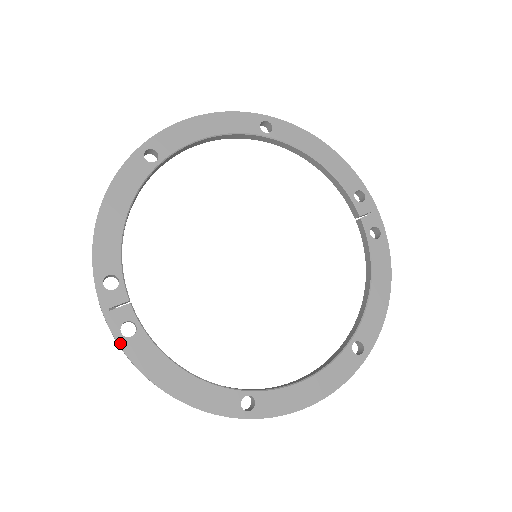
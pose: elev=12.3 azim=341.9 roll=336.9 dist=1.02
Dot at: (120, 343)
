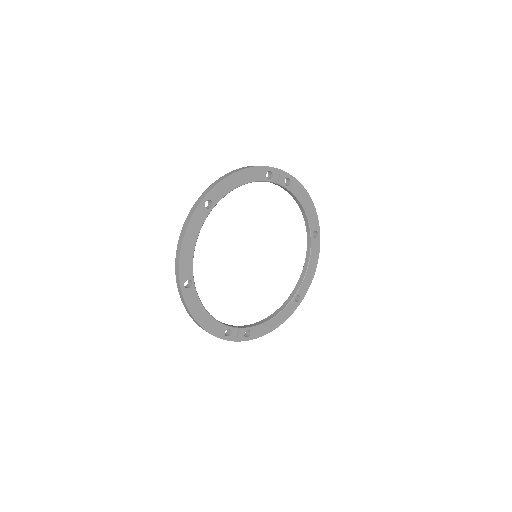
Dot at: occluded
